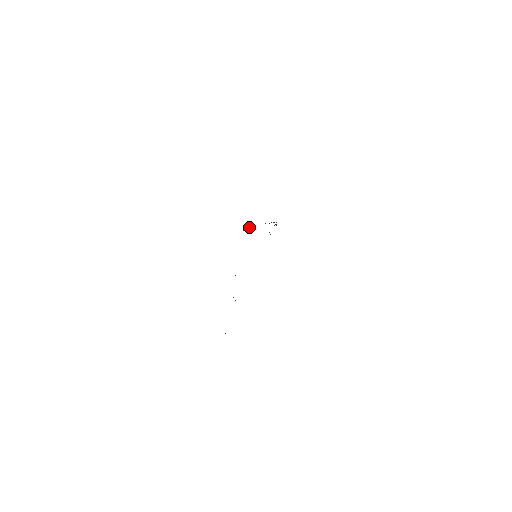
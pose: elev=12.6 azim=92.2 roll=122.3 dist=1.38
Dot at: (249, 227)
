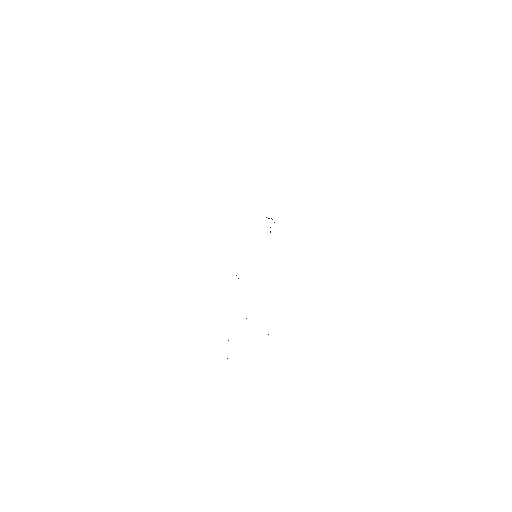
Dot at: occluded
